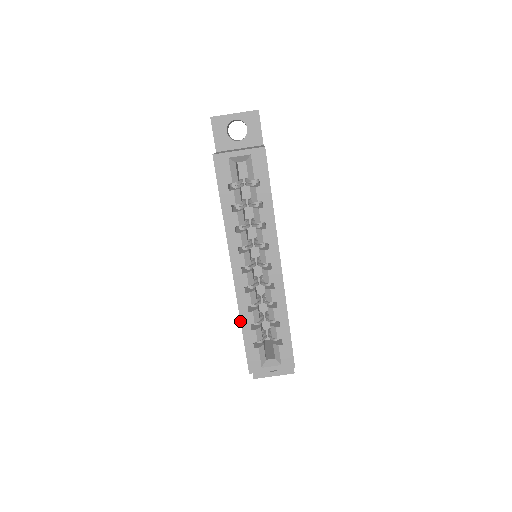
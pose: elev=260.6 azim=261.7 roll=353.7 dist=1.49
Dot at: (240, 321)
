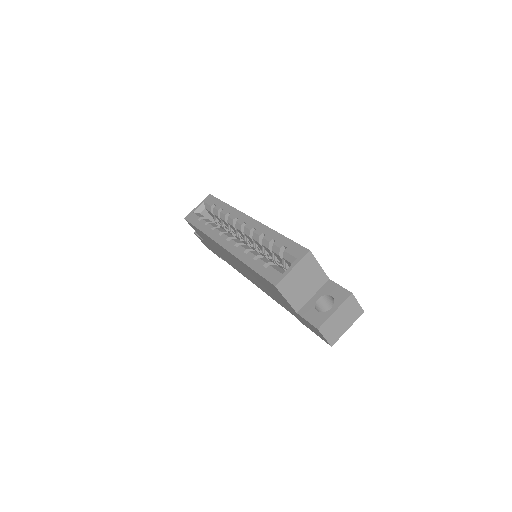
Dot at: (244, 263)
